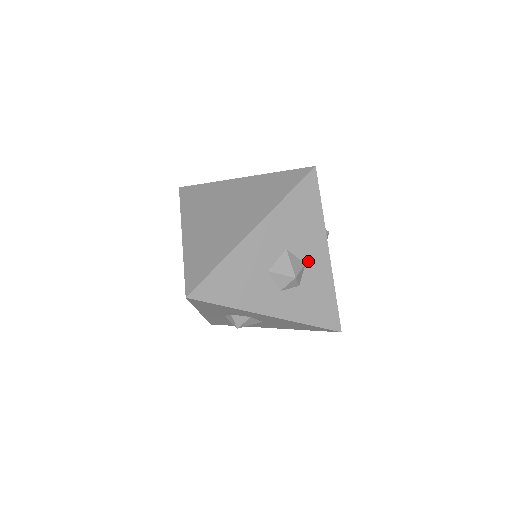
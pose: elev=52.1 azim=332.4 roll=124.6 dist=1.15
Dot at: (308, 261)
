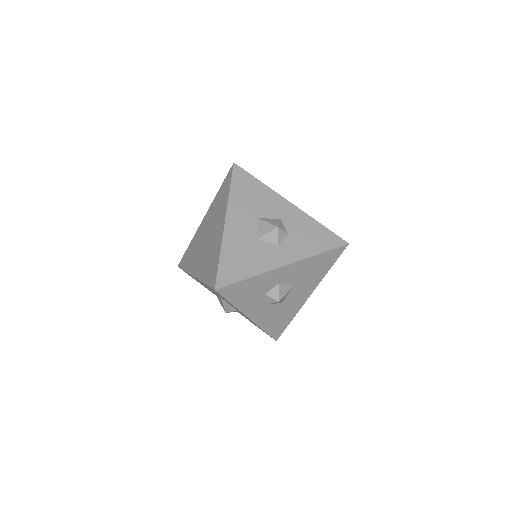
Dot at: (280, 216)
